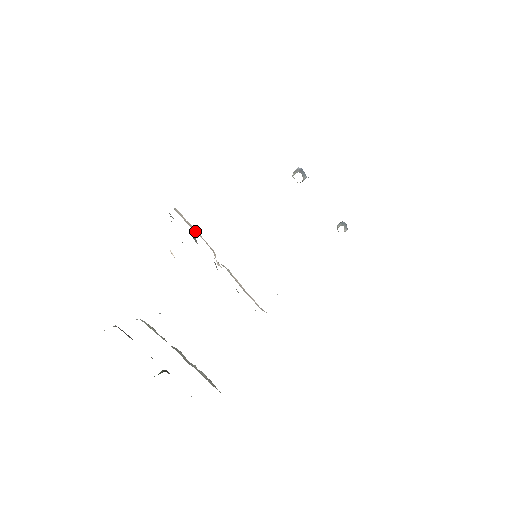
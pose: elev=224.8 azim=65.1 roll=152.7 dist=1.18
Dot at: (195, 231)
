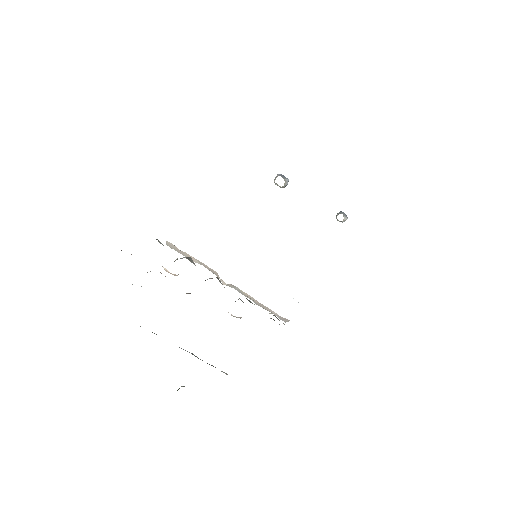
Dot at: (192, 258)
